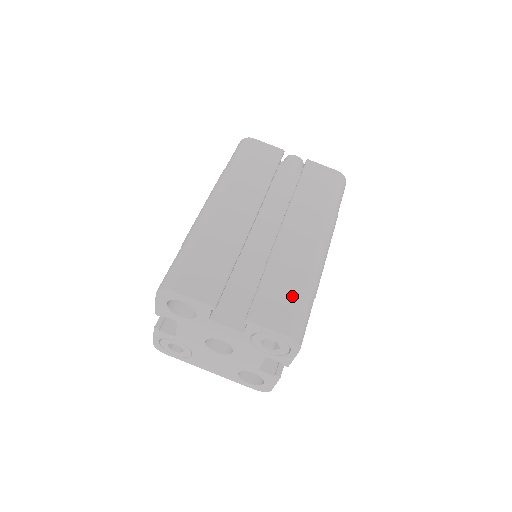
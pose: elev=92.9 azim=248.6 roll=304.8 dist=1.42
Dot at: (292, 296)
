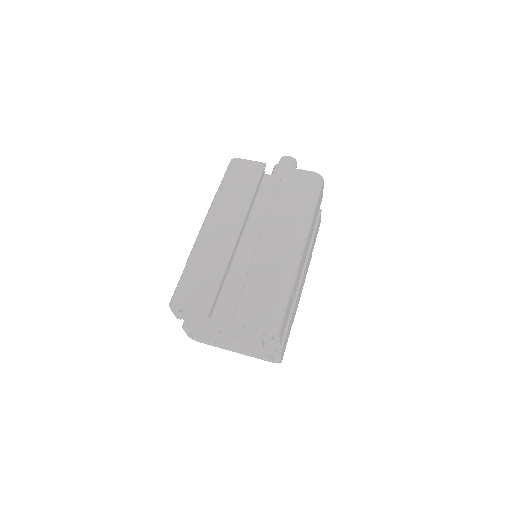
Dot at: (269, 294)
